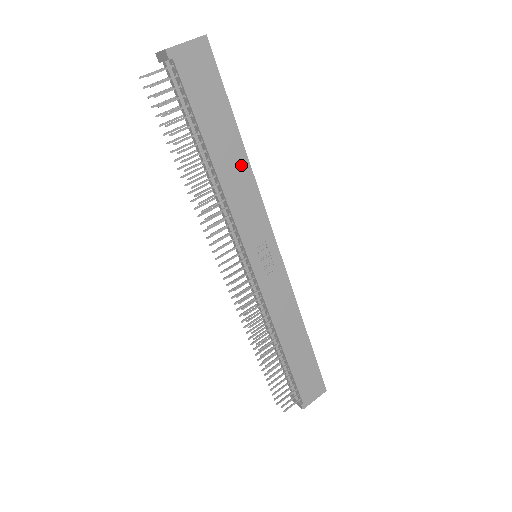
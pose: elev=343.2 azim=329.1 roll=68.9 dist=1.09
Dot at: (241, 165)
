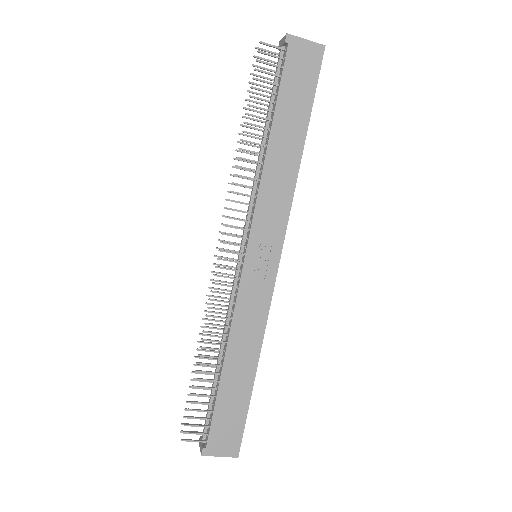
Dot at: (291, 162)
